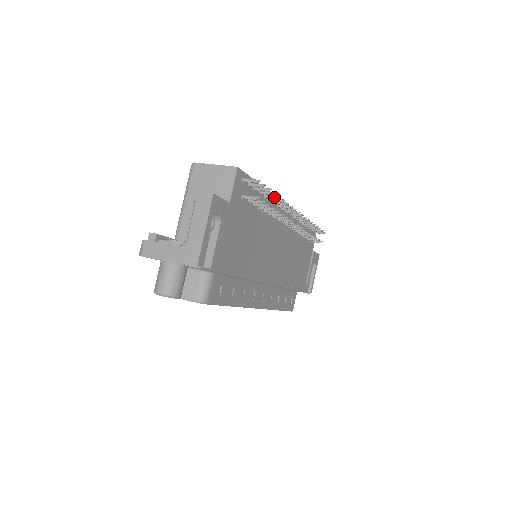
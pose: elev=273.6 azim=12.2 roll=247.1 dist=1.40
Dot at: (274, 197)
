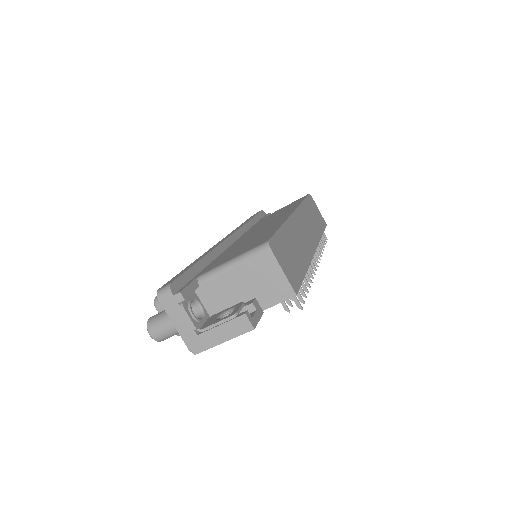
Dot at: (306, 283)
